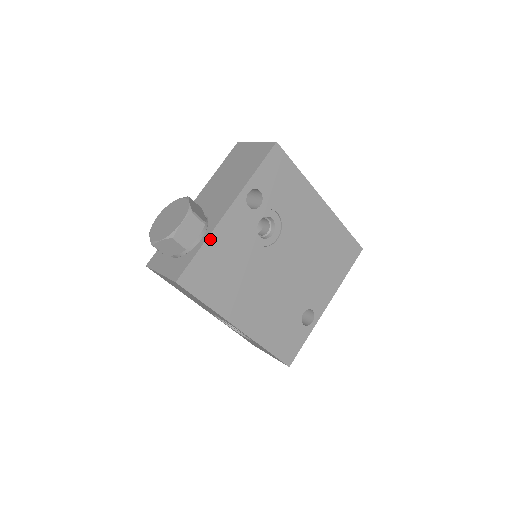
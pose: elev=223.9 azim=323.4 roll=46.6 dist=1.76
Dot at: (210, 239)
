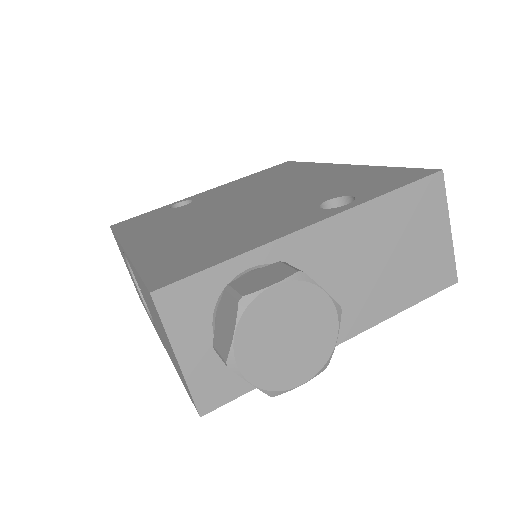
Dot at: occluded
